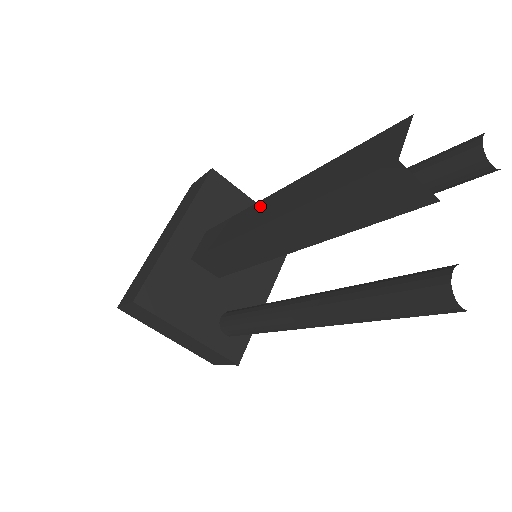
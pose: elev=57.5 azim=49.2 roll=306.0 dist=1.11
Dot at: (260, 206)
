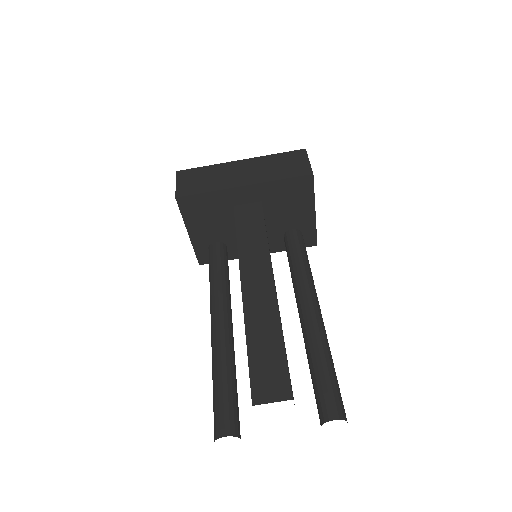
Dot at: (264, 268)
